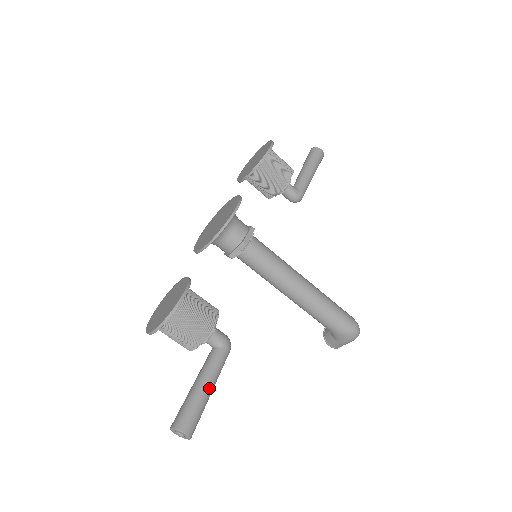
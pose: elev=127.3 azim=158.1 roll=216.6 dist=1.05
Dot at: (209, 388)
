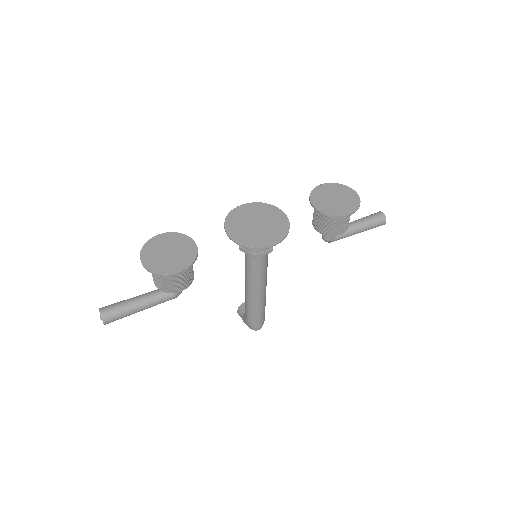
Dot at: (141, 310)
